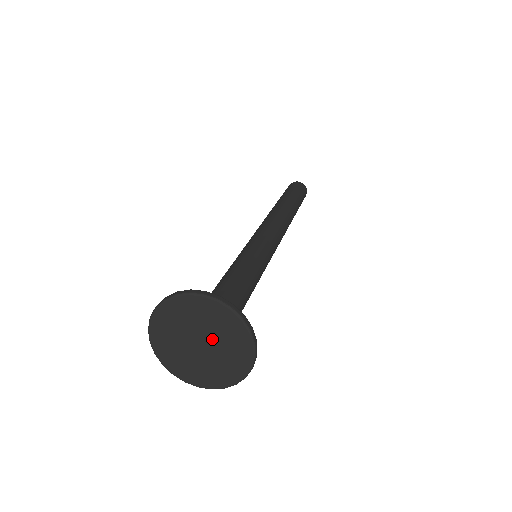
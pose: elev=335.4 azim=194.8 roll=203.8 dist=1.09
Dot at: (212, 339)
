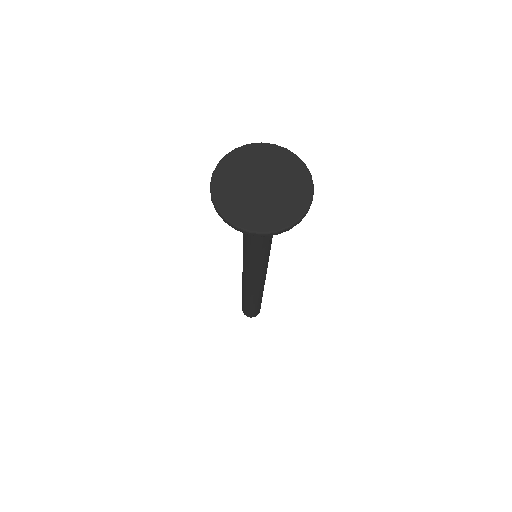
Dot at: (273, 178)
